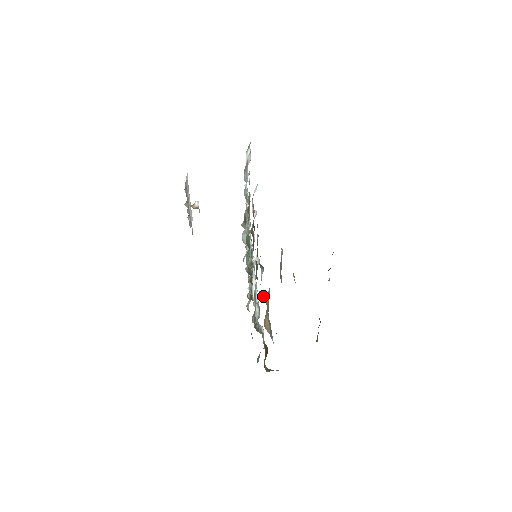
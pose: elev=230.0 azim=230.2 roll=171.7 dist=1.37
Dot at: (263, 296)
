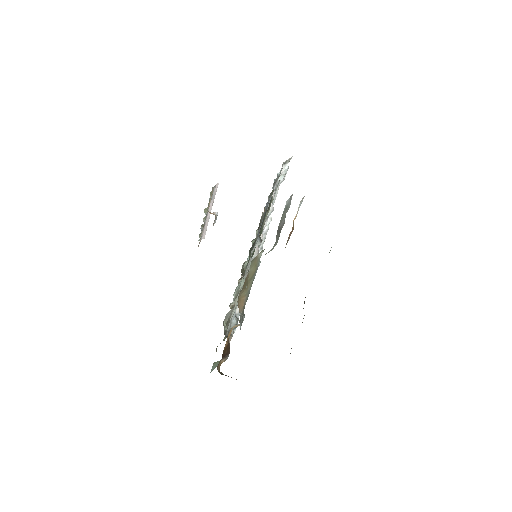
Dot at: occluded
